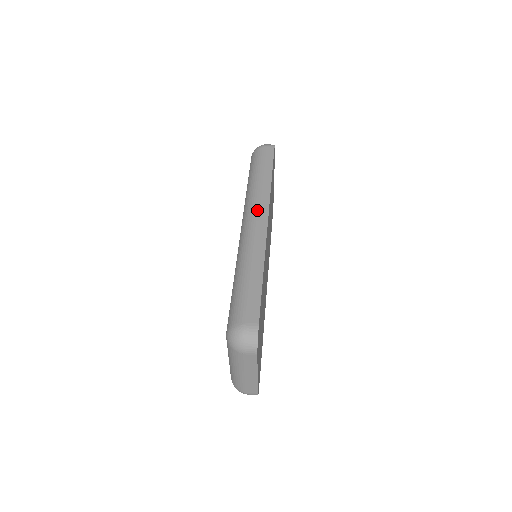
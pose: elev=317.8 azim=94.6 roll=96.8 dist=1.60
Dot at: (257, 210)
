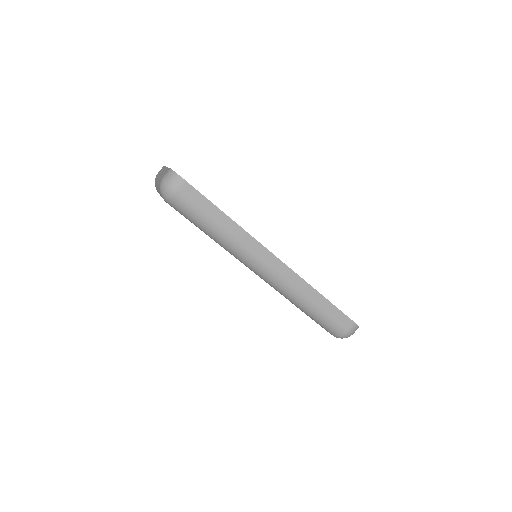
Dot at: (262, 260)
